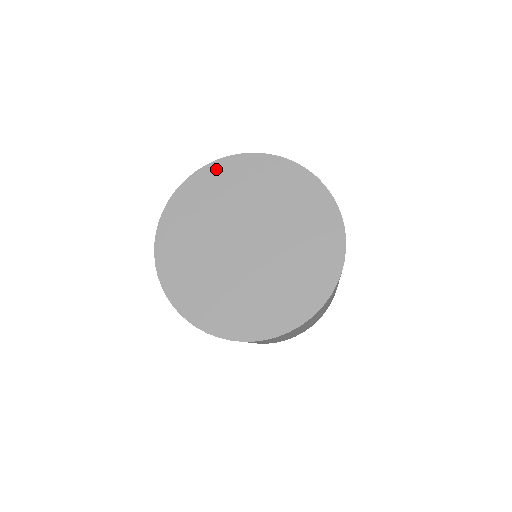
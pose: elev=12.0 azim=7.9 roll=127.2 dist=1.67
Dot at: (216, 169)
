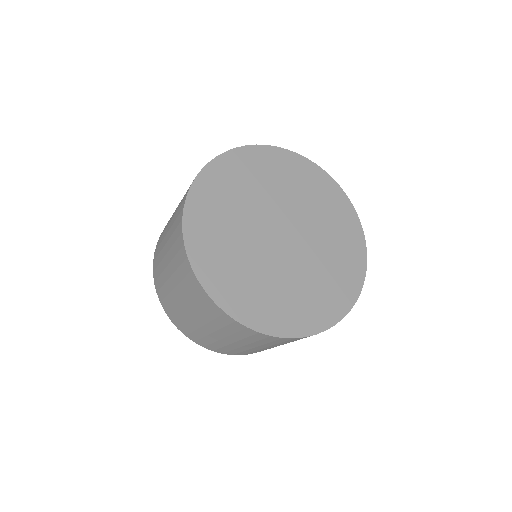
Dot at: (199, 193)
